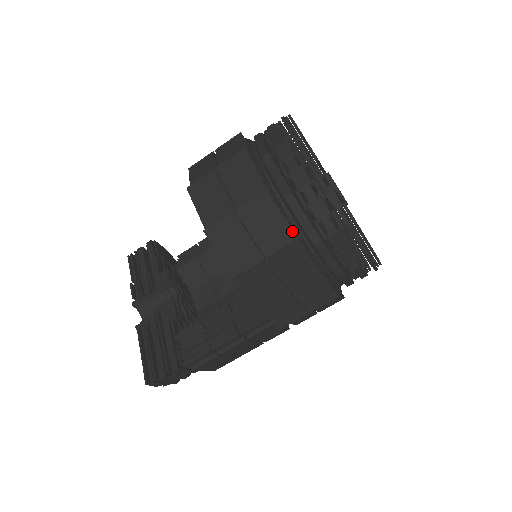
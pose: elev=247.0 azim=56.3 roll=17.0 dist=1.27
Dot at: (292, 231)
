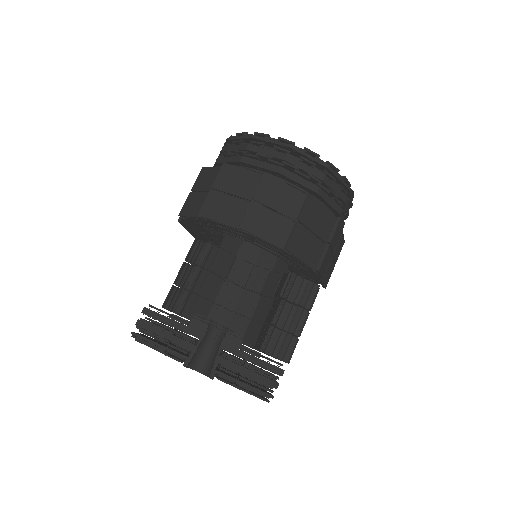
Dot at: (331, 213)
